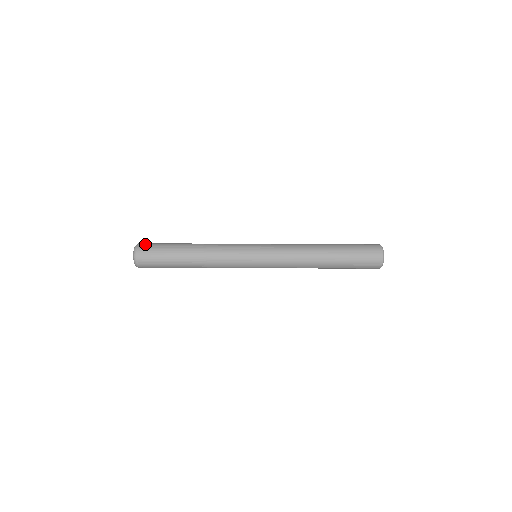
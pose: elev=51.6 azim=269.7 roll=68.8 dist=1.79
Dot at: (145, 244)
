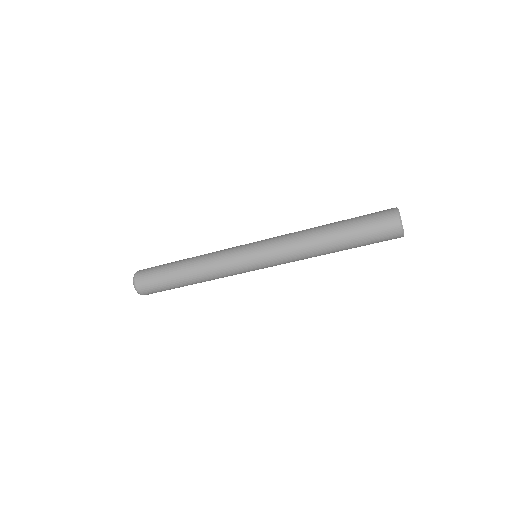
Dot at: (142, 272)
